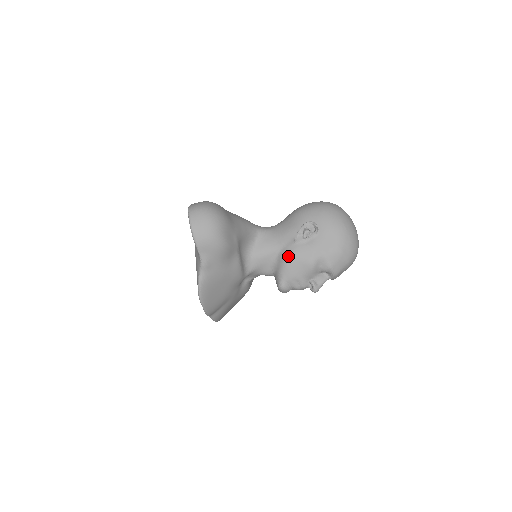
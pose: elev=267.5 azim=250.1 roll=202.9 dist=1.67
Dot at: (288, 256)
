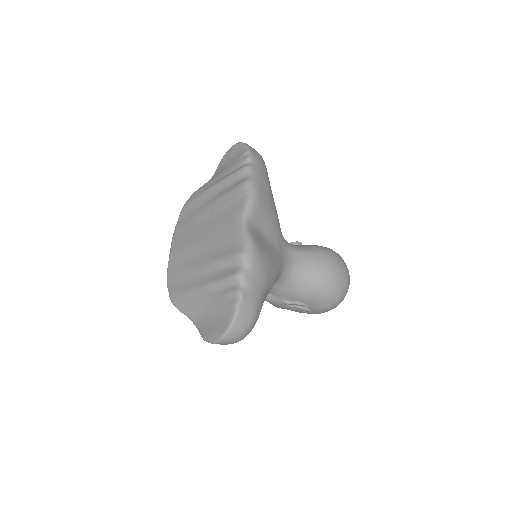
Dot at: (268, 300)
